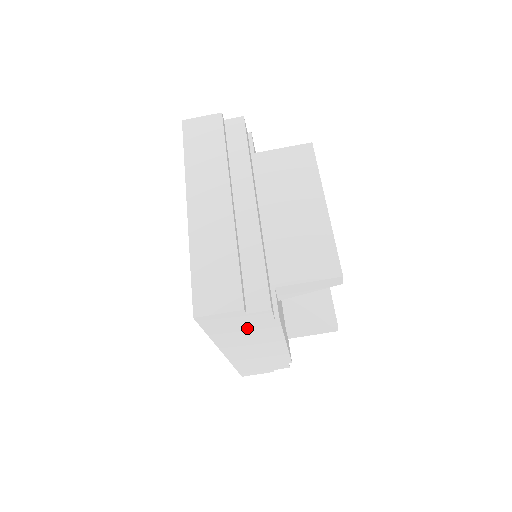
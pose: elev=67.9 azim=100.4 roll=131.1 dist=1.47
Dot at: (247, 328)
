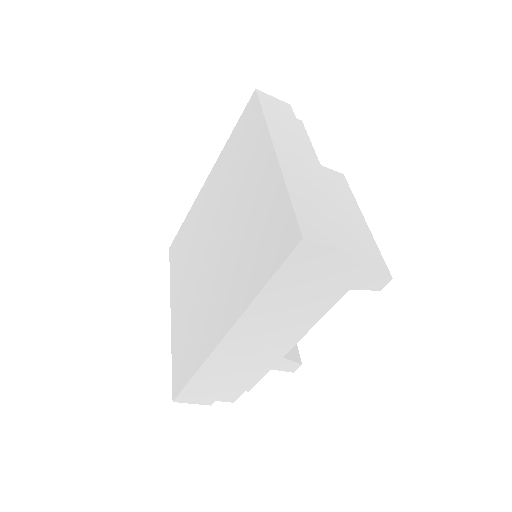
Dot at: (308, 292)
